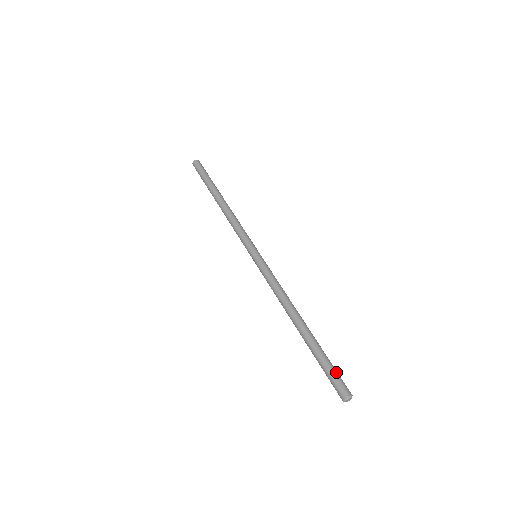
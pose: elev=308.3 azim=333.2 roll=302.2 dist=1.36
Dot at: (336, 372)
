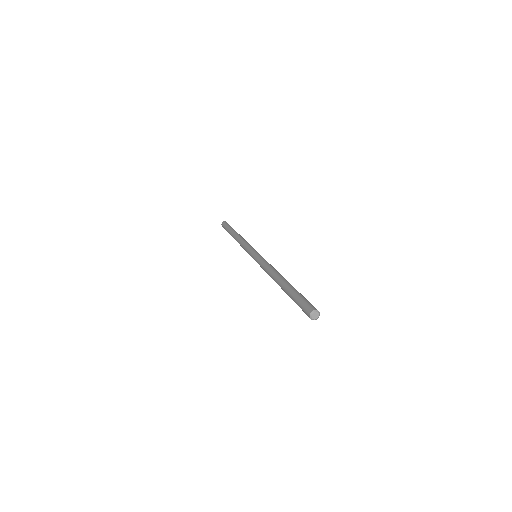
Dot at: occluded
